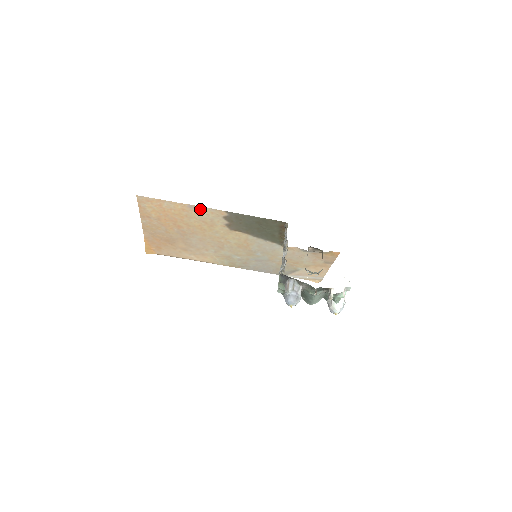
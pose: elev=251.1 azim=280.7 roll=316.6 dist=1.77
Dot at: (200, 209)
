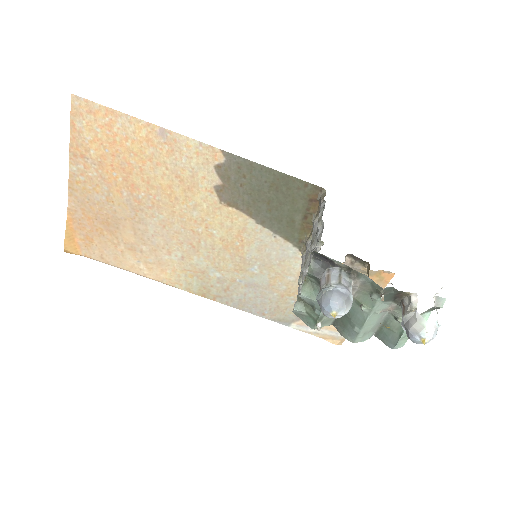
Dot at: (178, 142)
